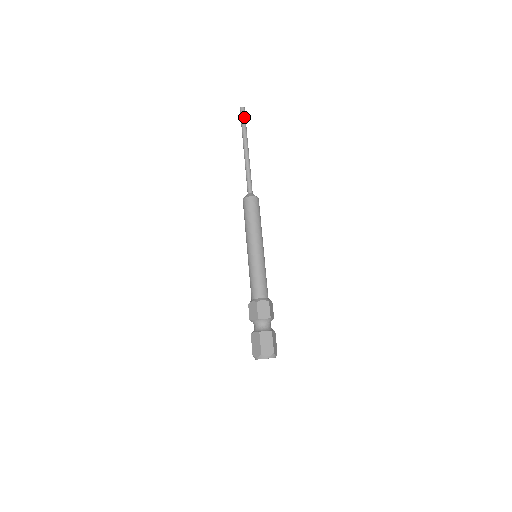
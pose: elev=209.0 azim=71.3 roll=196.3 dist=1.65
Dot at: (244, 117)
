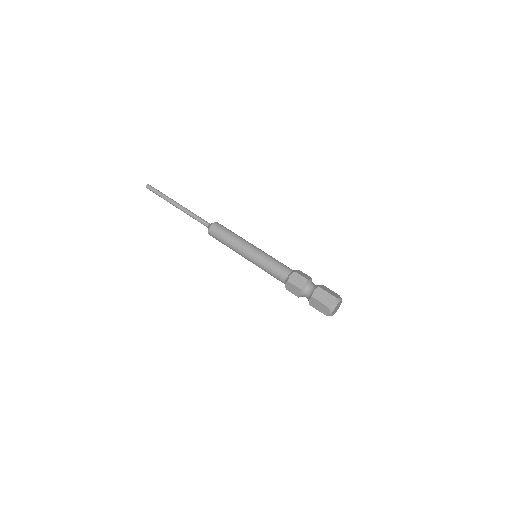
Dot at: (154, 189)
